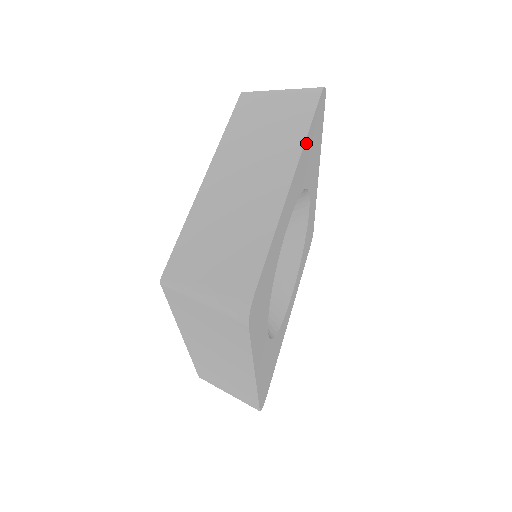
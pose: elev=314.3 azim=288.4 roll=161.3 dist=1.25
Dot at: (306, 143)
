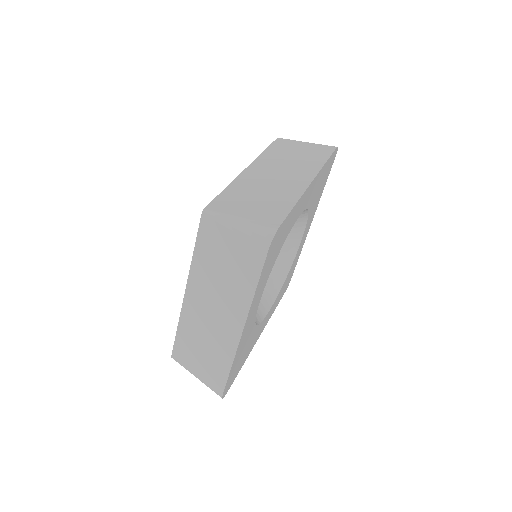
Dot at: (323, 169)
